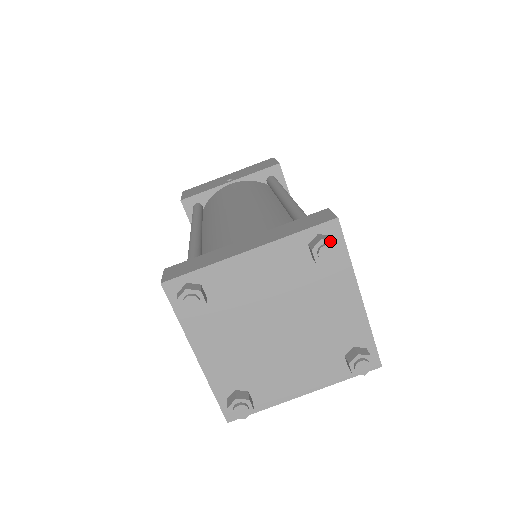
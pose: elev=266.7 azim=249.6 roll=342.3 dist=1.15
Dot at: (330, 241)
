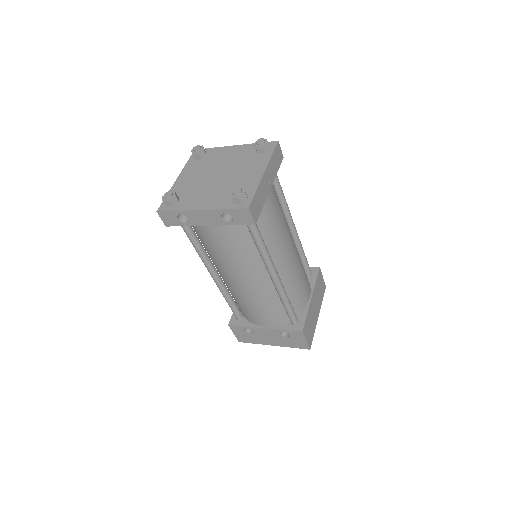
Dot at: (195, 148)
